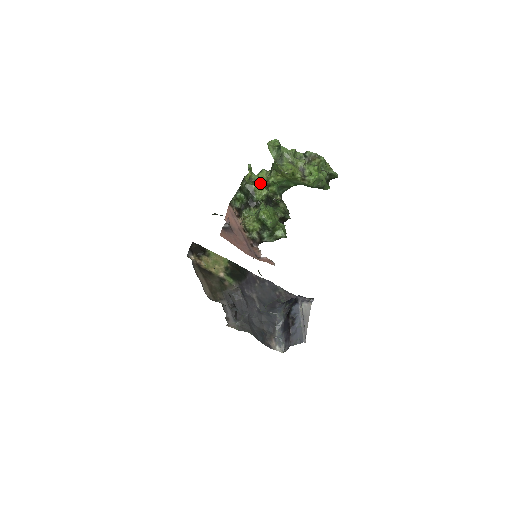
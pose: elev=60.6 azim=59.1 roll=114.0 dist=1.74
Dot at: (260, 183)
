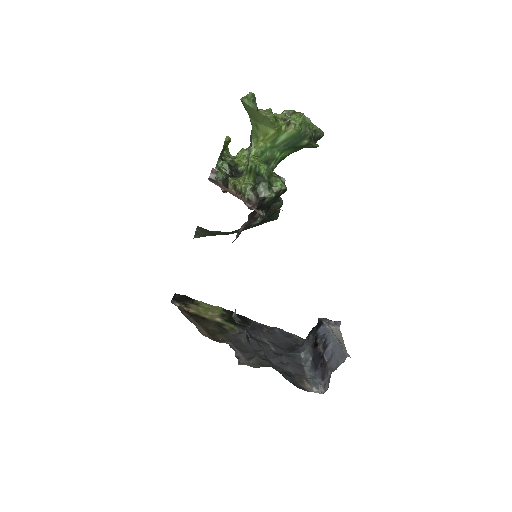
Dot at: (242, 158)
